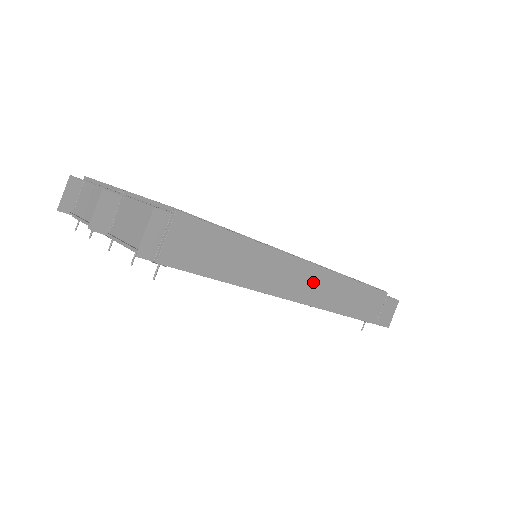
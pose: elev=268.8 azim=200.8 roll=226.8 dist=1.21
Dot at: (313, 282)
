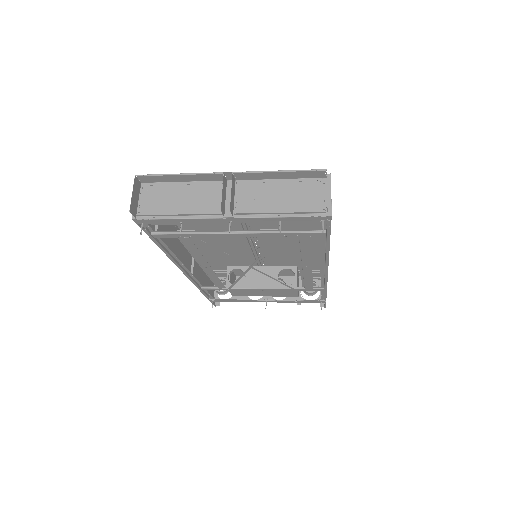
Dot at: occluded
